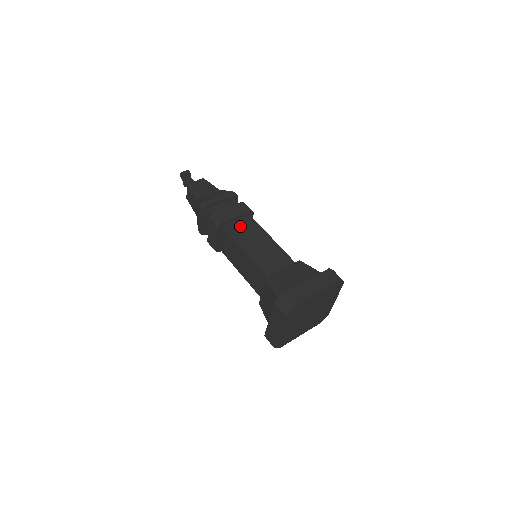
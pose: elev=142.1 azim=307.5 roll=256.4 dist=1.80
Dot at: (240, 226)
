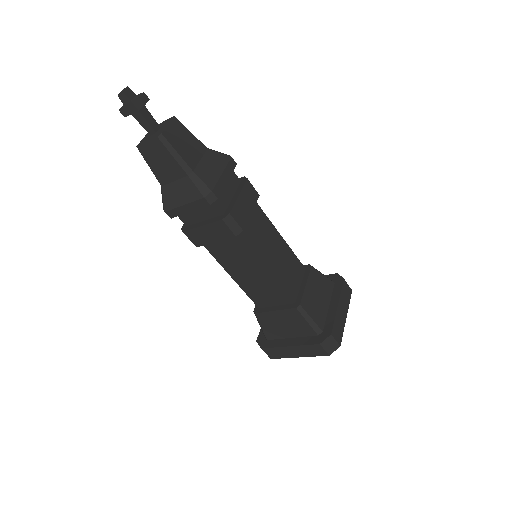
Dot at: (252, 225)
